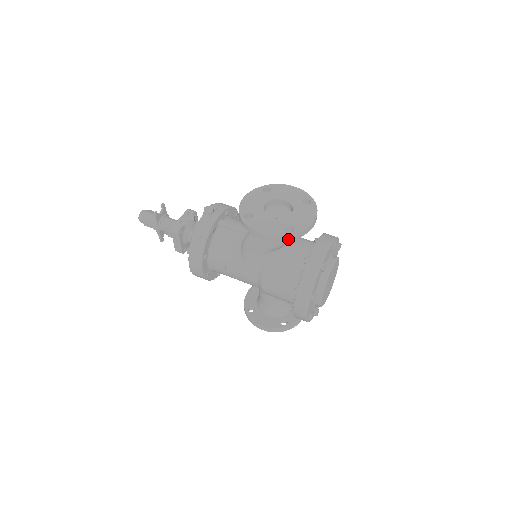
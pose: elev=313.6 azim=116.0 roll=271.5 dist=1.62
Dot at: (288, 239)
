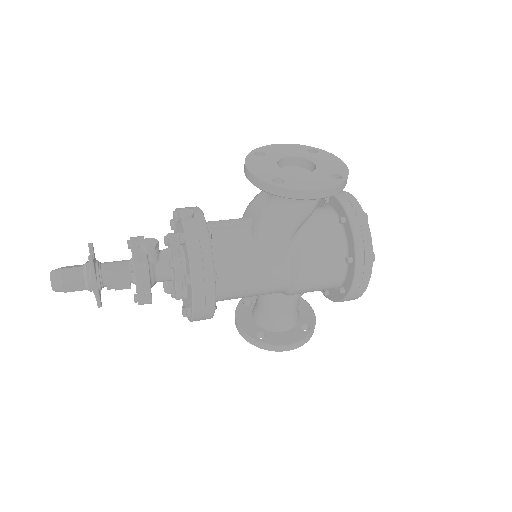
Dot at: (342, 188)
